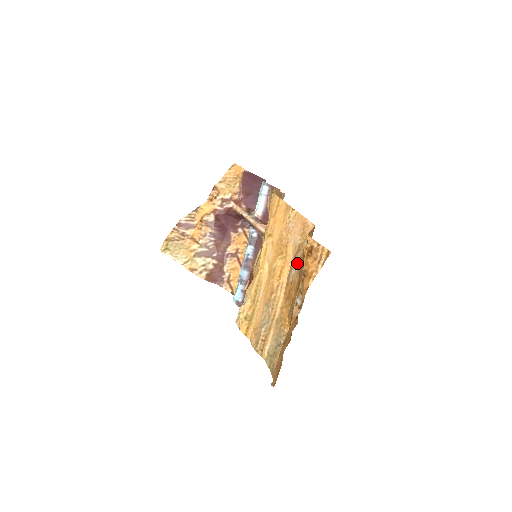
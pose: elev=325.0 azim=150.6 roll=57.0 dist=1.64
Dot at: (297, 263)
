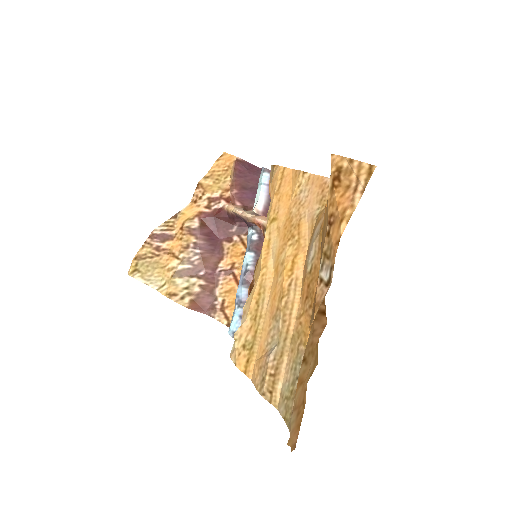
Dot at: (317, 237)
